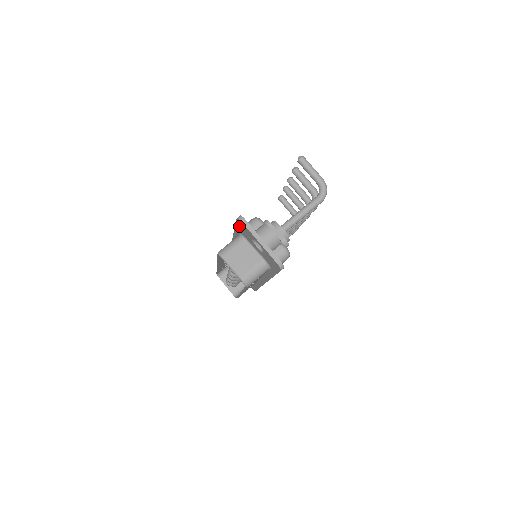
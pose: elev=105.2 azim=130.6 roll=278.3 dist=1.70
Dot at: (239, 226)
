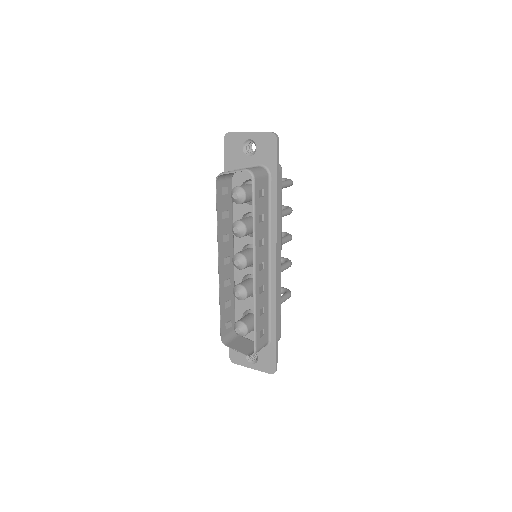
Dot at: (228, 155)
